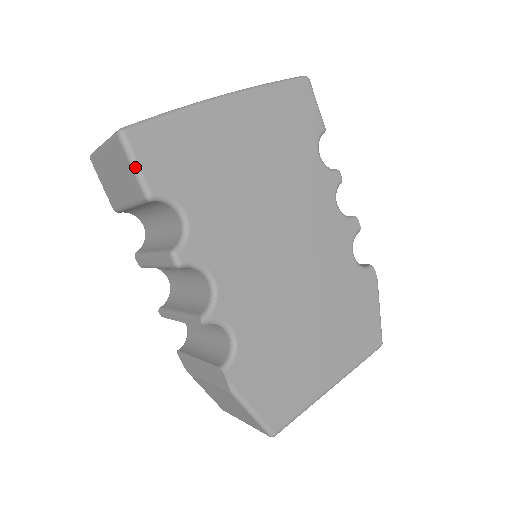
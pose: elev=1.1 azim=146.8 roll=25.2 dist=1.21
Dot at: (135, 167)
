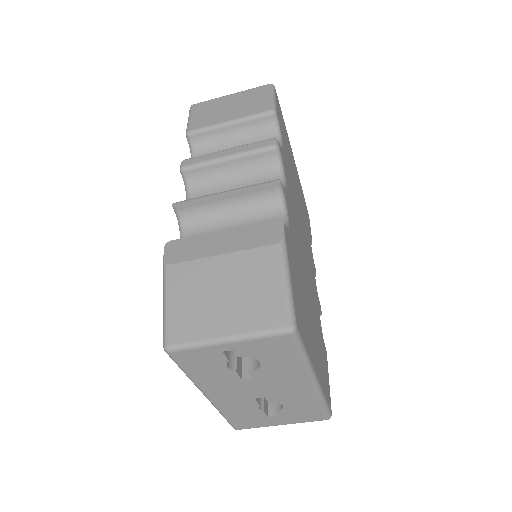
Dot at: (274, 97)
